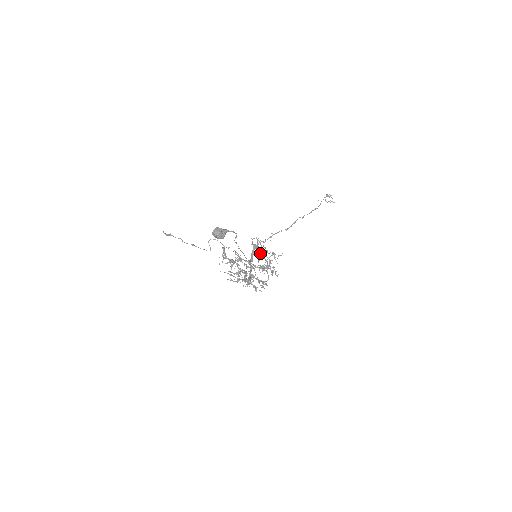
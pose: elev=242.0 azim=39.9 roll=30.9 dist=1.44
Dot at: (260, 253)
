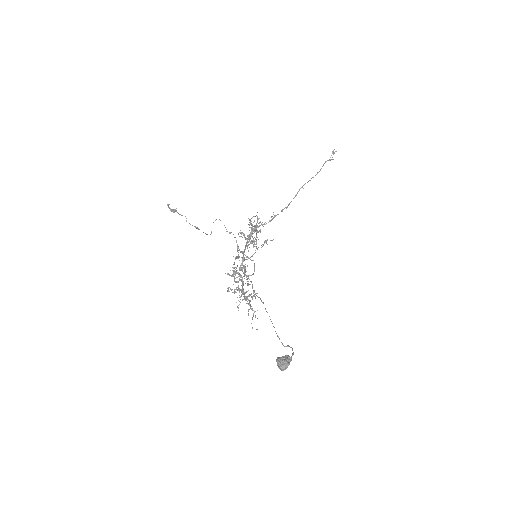
Dot at: occluded
